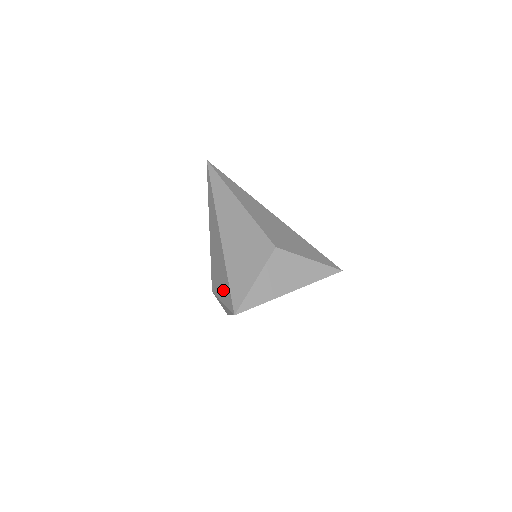
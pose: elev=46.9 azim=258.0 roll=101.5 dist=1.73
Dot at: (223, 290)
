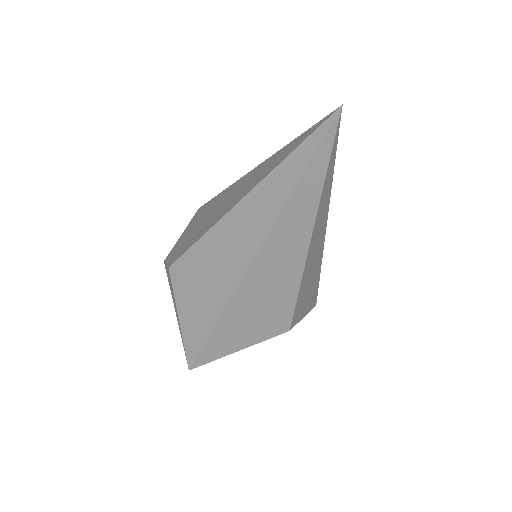
Dot at: (191, 321)
